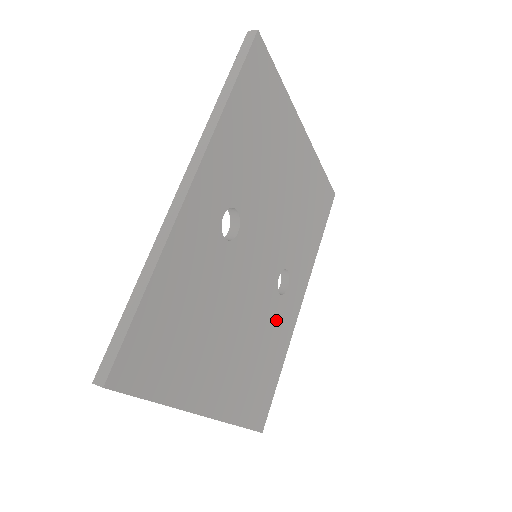
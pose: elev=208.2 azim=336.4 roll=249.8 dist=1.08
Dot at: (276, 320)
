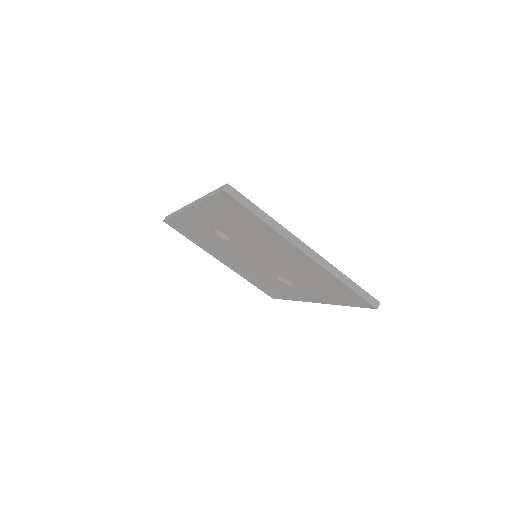
Dot at: occluded
